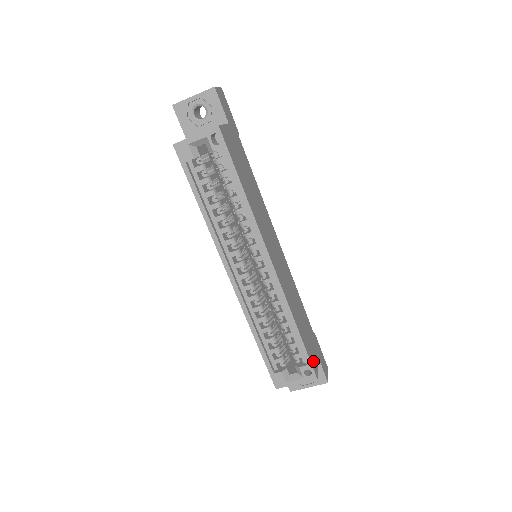
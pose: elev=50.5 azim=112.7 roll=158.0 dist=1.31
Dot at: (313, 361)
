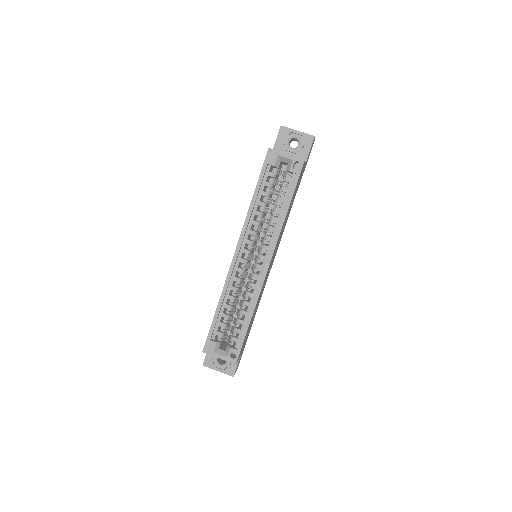
Dot at: occluded
